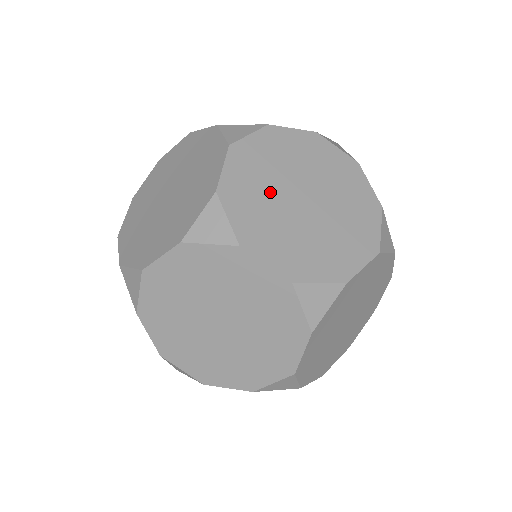
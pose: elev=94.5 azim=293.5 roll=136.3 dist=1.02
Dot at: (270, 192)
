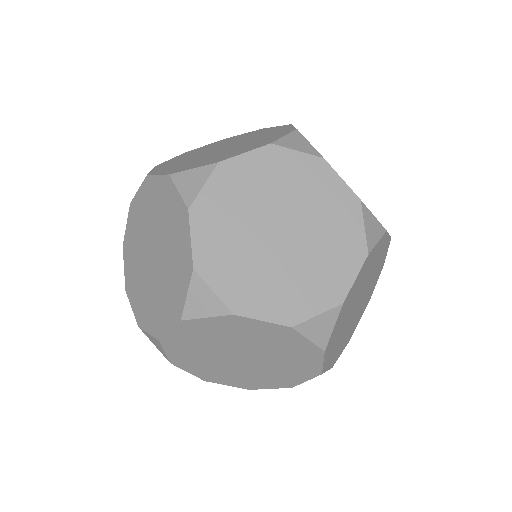
Dot at: (259, 201)
